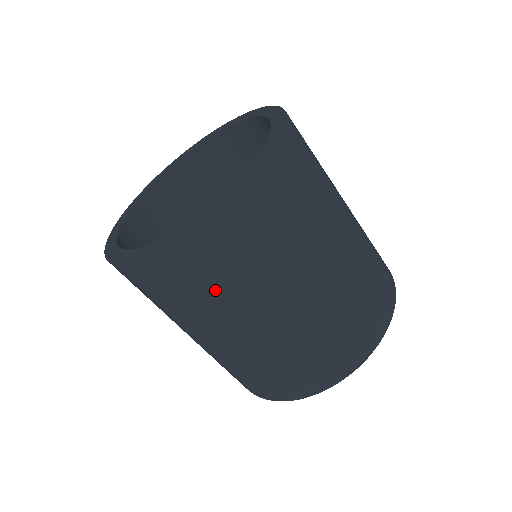
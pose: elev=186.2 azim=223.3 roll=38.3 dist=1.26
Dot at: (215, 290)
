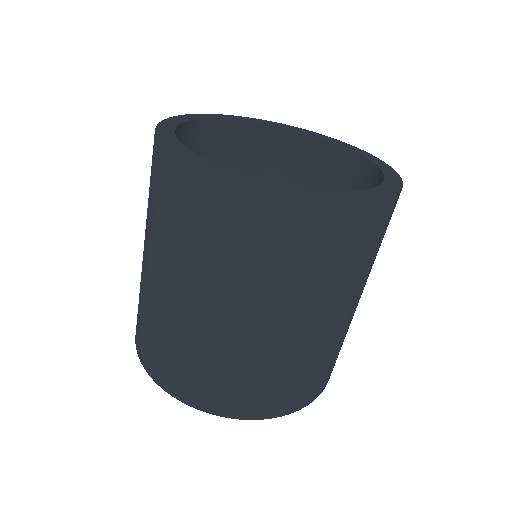
Dot at: (352, 266)
